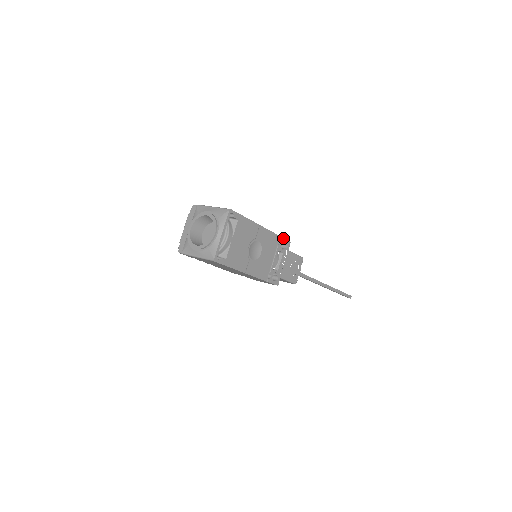
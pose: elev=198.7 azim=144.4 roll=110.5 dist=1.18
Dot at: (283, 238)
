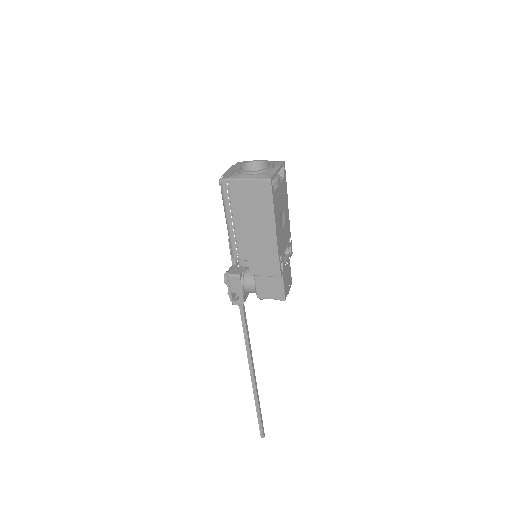
Dot at: (291, 242)
